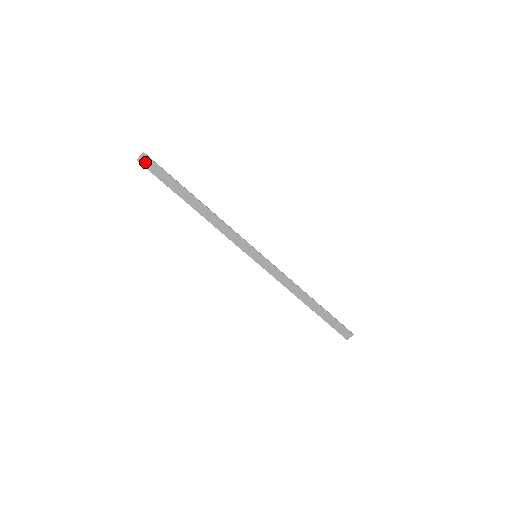
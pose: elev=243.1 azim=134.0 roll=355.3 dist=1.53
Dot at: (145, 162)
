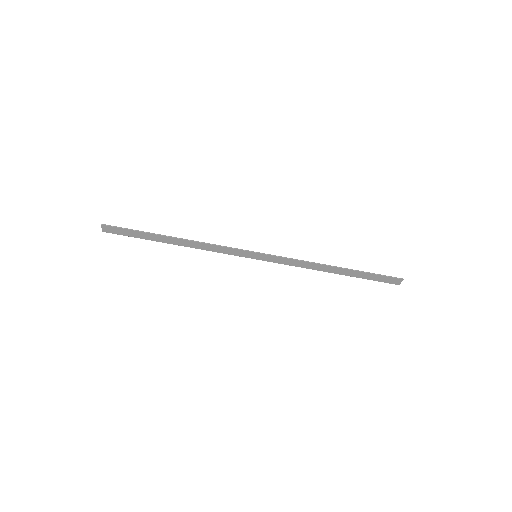
Dot at: (109, 230)
